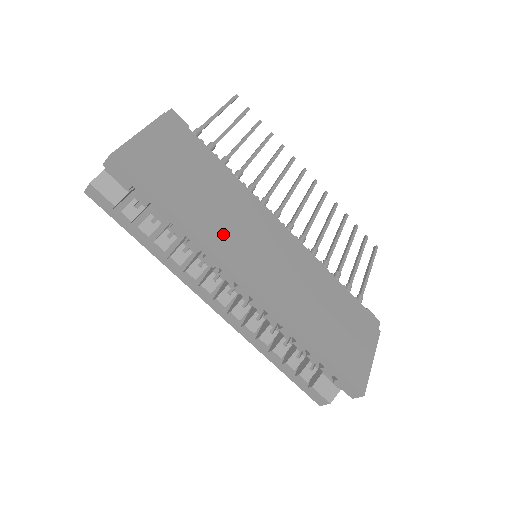
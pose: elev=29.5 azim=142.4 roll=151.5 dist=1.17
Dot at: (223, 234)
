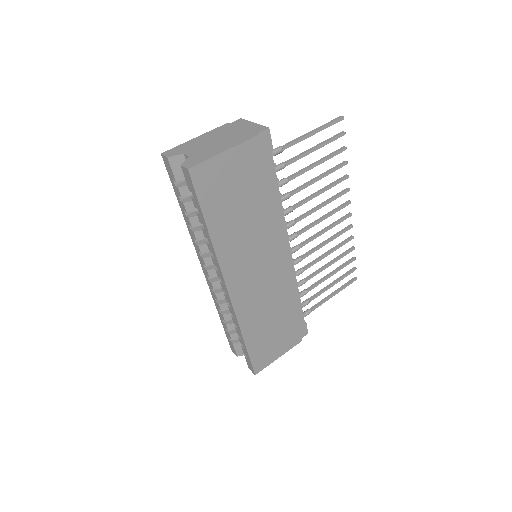
Dot at: (236, 250)
